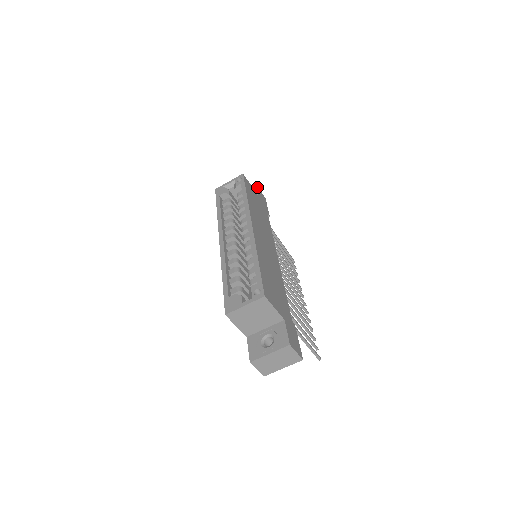
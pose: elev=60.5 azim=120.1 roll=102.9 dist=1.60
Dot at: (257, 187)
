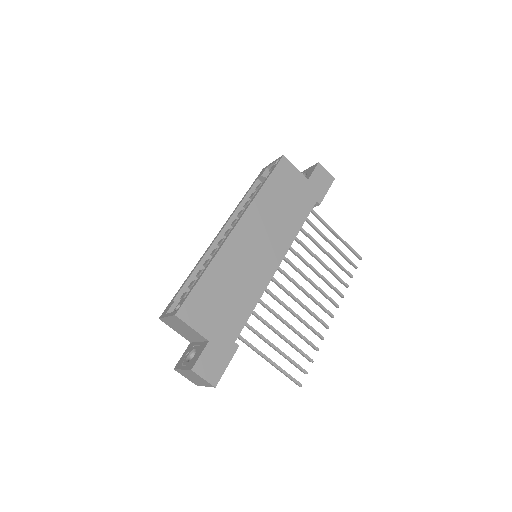
Dot at: (319, 166)
